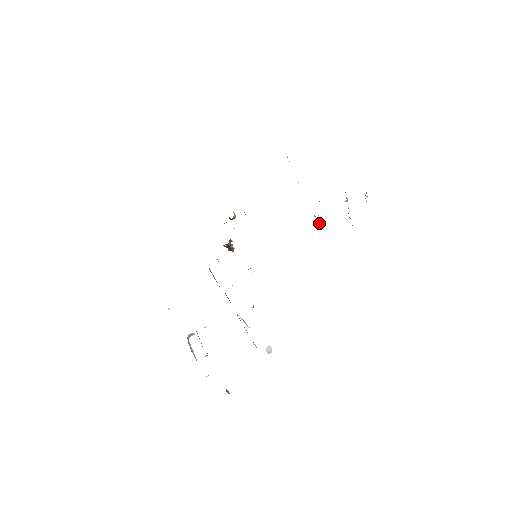
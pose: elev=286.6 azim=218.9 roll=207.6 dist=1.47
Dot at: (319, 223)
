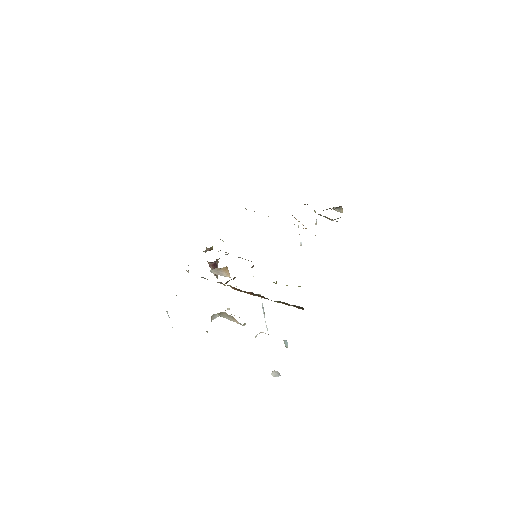
Dot at: occluded
